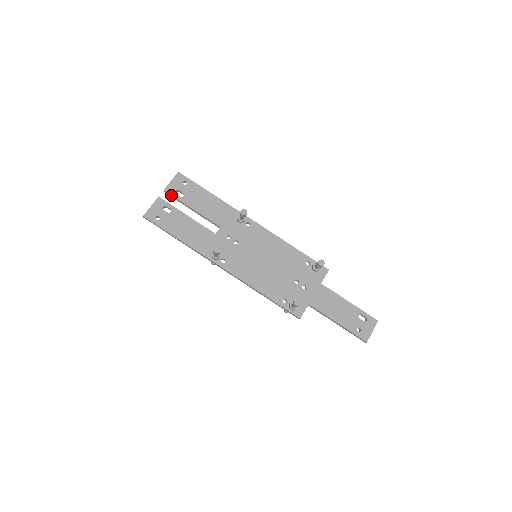
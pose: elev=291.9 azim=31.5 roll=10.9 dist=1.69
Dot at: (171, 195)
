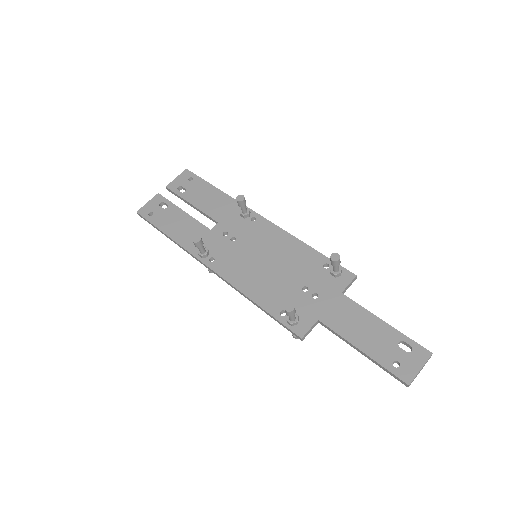
Dot at: (172, 191)
